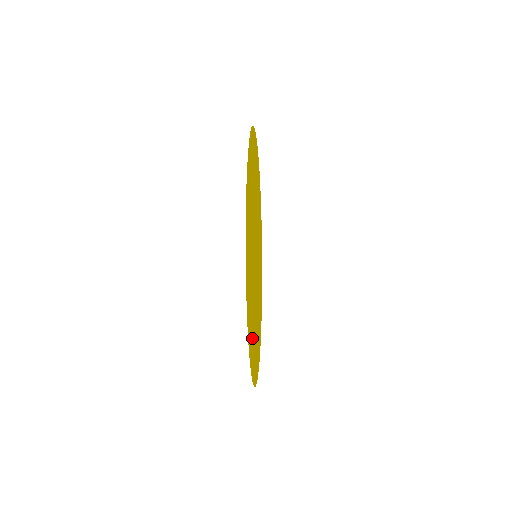
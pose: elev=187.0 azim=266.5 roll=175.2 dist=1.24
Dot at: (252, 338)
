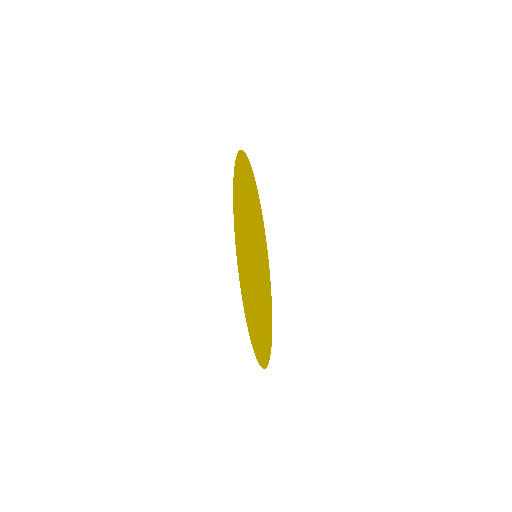
Dot at: (240, 229)
